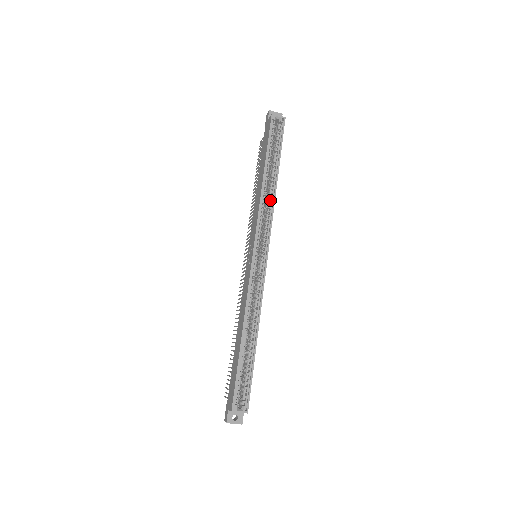
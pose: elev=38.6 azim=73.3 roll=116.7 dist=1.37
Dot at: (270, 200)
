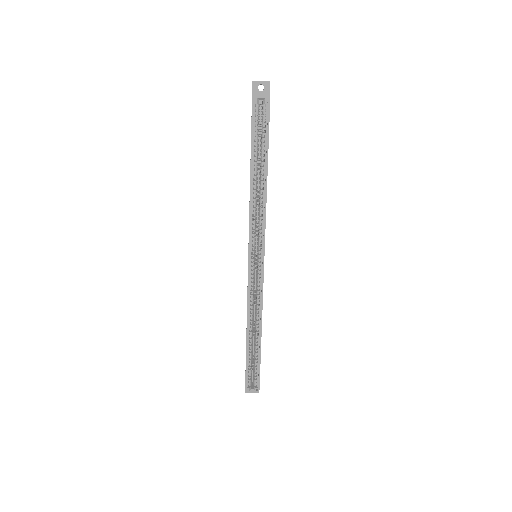
Dot at: (261, 205)
